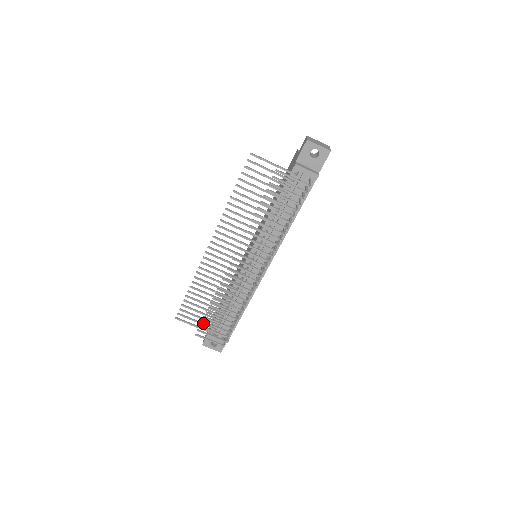
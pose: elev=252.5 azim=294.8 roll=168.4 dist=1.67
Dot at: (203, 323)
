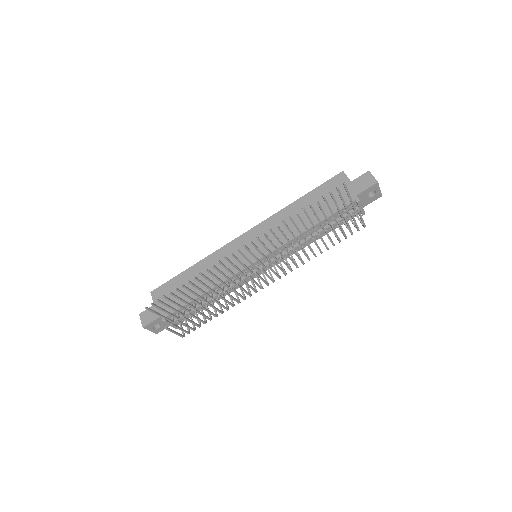
Dot at: (170, 313)
